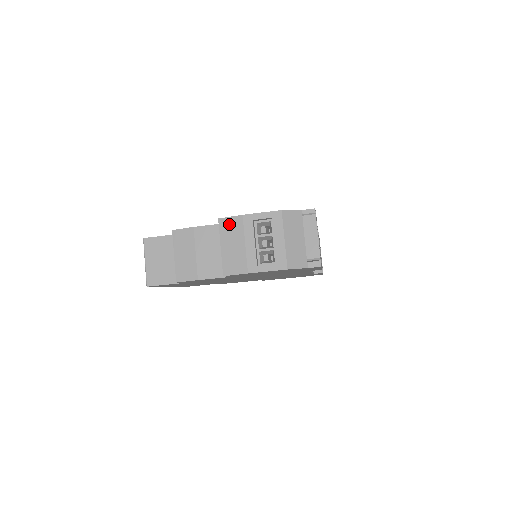
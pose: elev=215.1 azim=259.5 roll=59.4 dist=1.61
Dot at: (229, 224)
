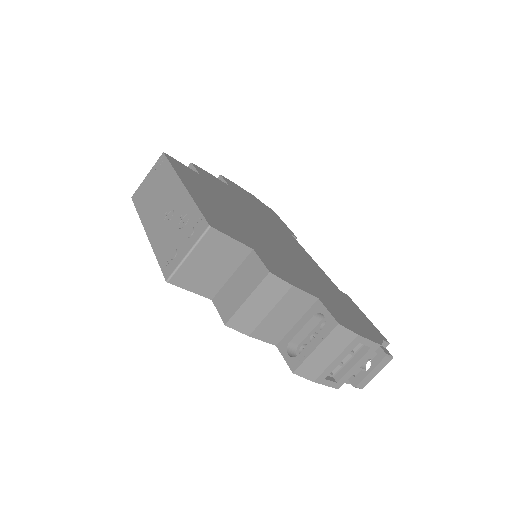
Dot at: (342, 335)
